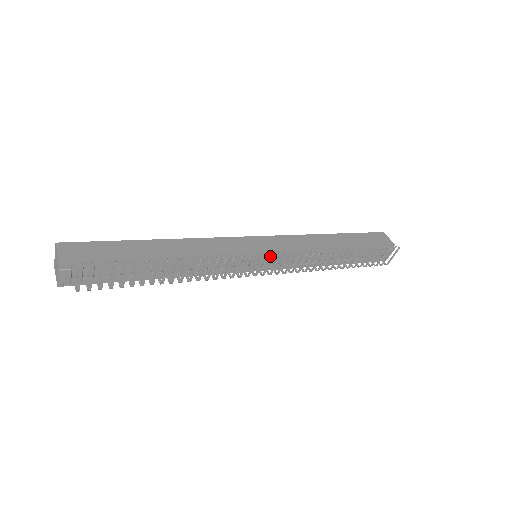
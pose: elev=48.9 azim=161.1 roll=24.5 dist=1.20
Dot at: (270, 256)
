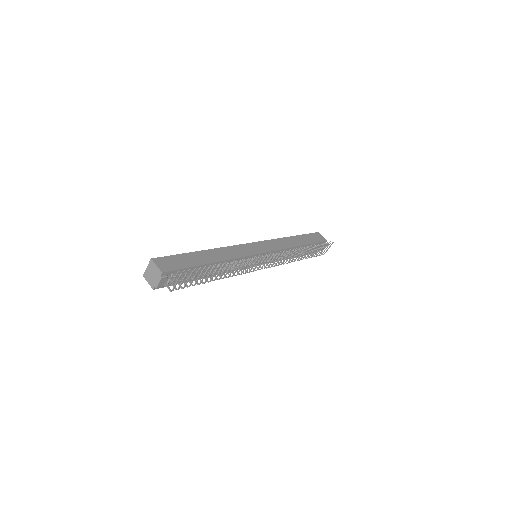
Dot at: occluded
